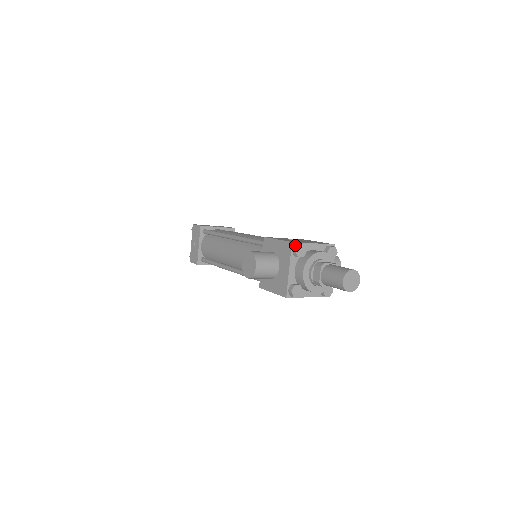
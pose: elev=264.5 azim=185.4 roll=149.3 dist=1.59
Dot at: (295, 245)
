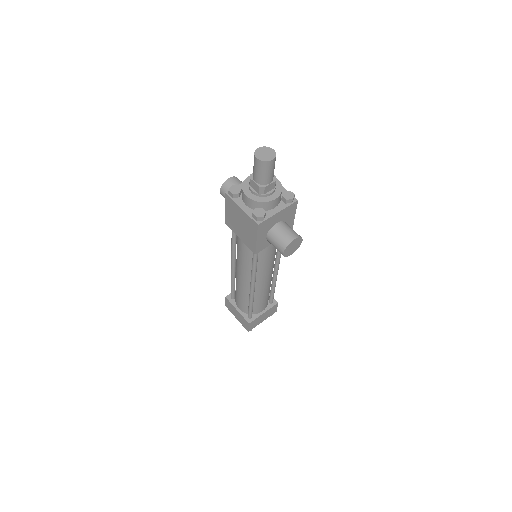
Dot at: occluded
